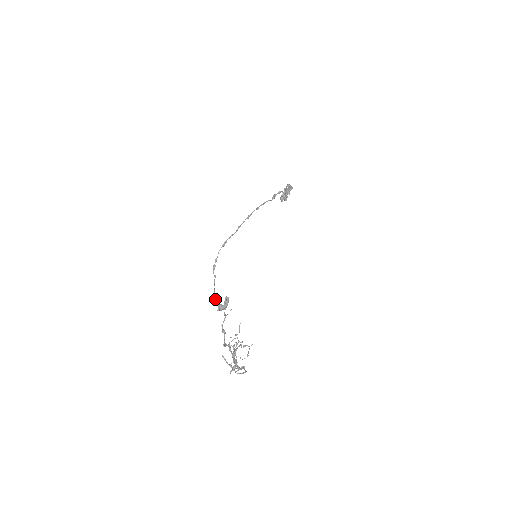
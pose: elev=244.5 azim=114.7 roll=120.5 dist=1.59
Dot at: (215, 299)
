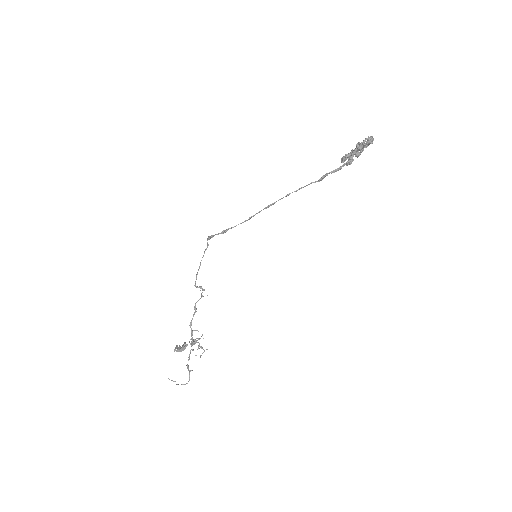
Dot at: (195, 282)
